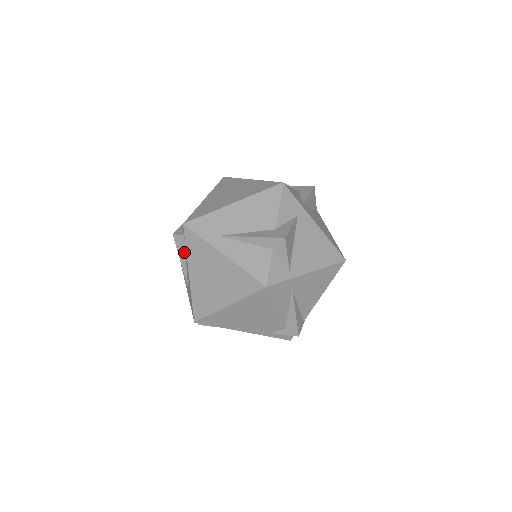
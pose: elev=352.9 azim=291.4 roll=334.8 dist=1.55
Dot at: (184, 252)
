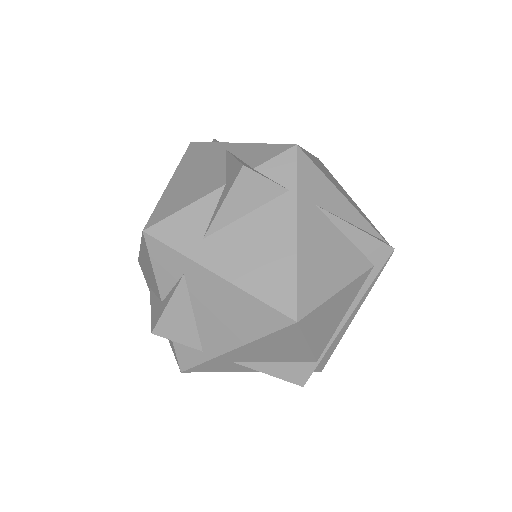
Dot at: occluded
